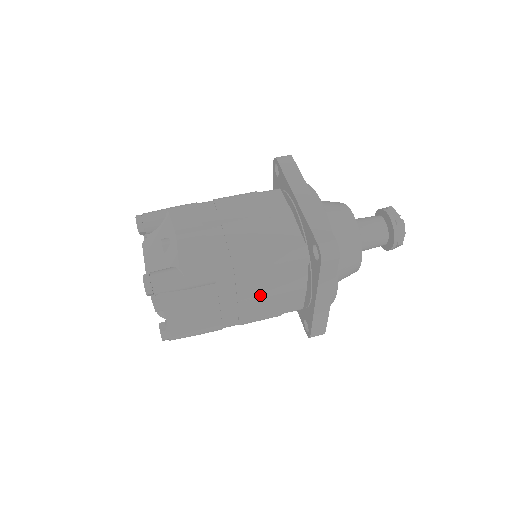
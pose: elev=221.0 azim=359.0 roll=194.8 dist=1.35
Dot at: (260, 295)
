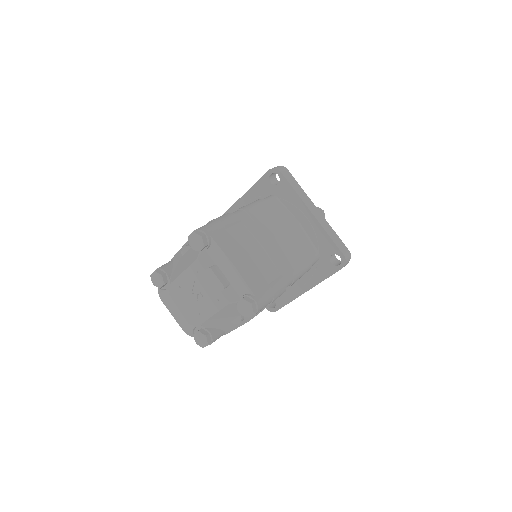
Dot at: (278, 230)
